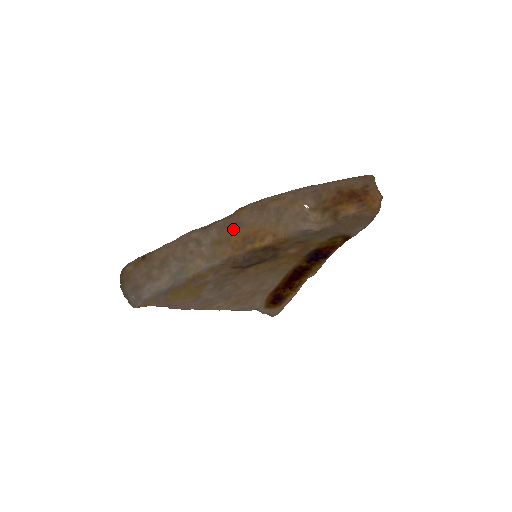
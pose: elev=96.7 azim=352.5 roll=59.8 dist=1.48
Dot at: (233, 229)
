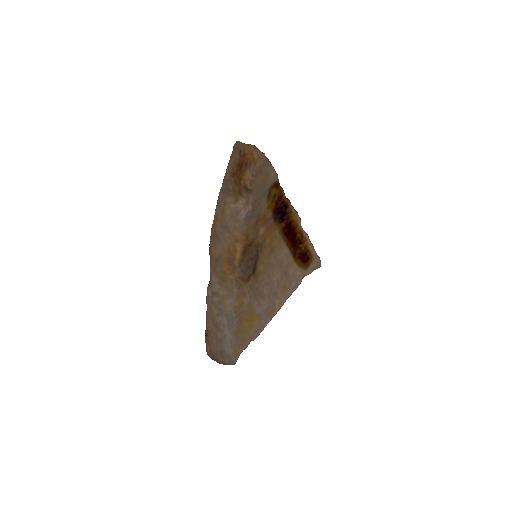
Dot at: (219, 265)
